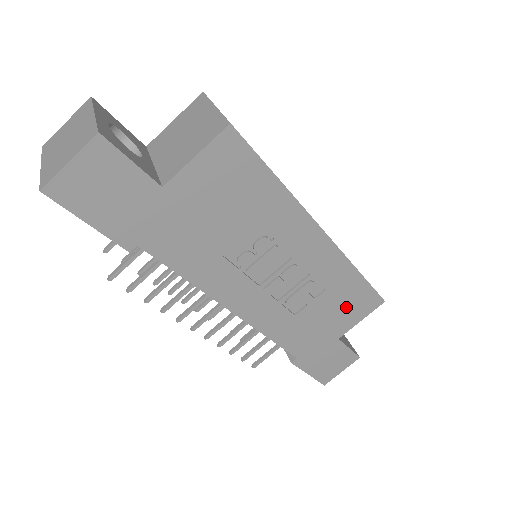
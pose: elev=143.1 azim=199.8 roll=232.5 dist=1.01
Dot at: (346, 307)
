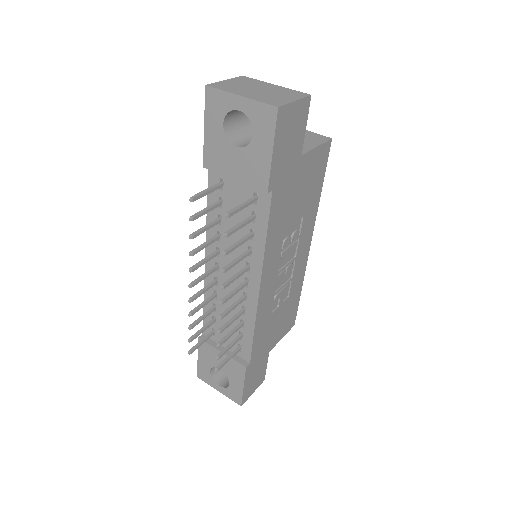
Dot at: (285, 320)
